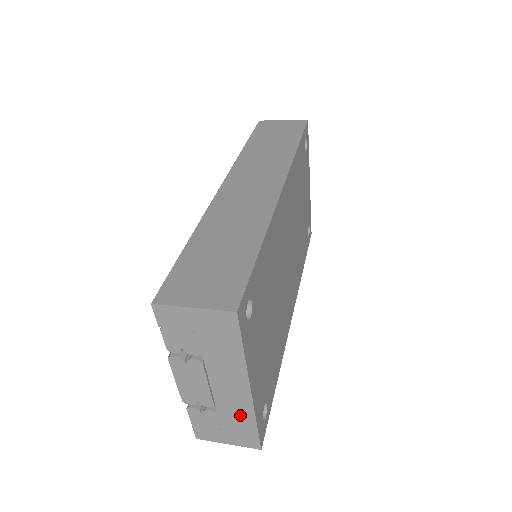
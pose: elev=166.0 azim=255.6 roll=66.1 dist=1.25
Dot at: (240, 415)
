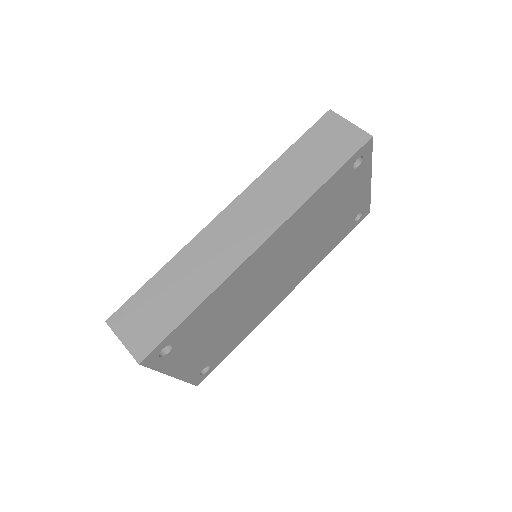
Dot at: occluded
